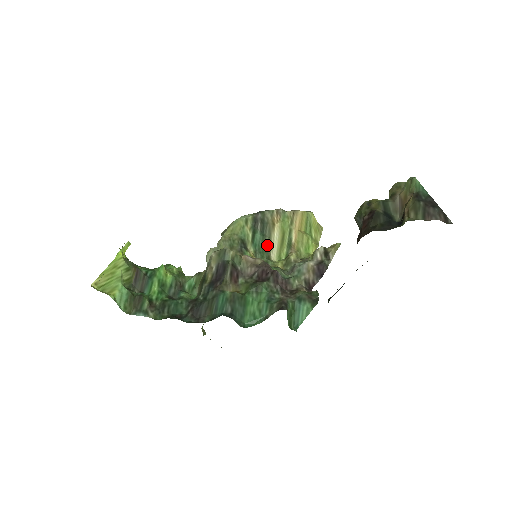
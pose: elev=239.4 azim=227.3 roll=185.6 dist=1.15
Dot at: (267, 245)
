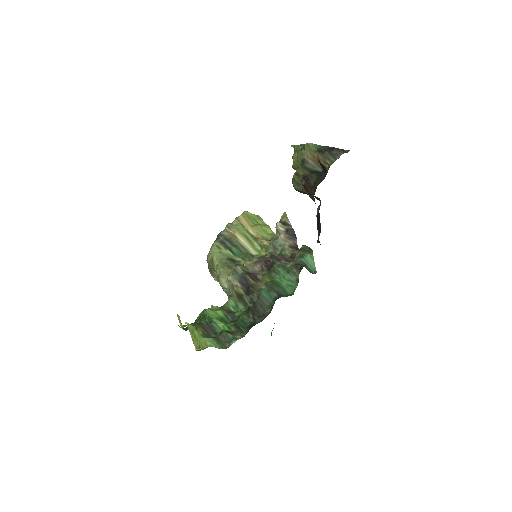
Dot at: (244, 250)
